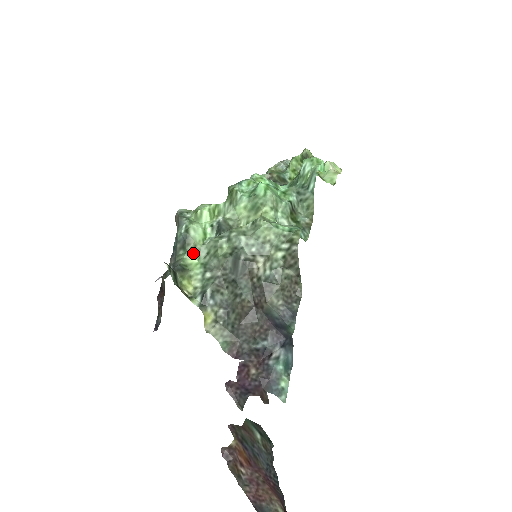
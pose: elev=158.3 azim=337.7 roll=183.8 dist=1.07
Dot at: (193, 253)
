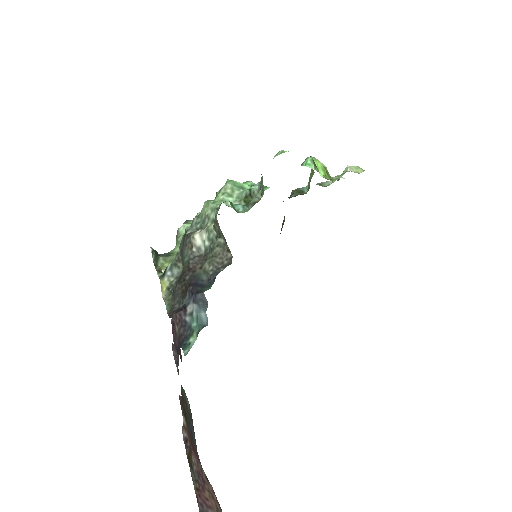
Dot at: (178, 243)
